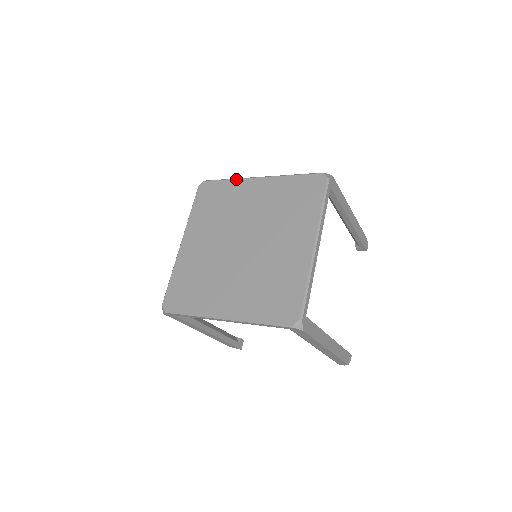
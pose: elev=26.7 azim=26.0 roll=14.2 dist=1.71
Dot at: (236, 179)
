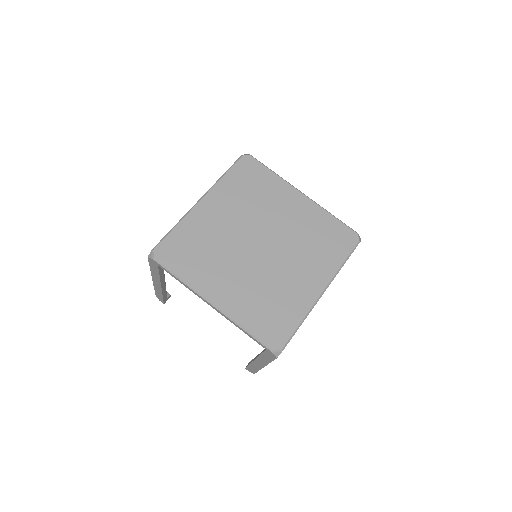
Dot at: (282, 178)
